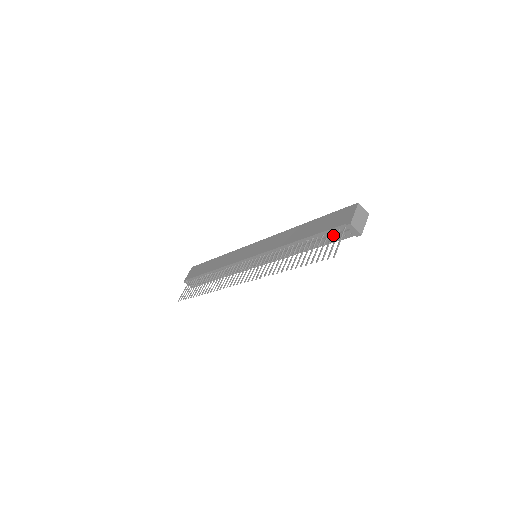
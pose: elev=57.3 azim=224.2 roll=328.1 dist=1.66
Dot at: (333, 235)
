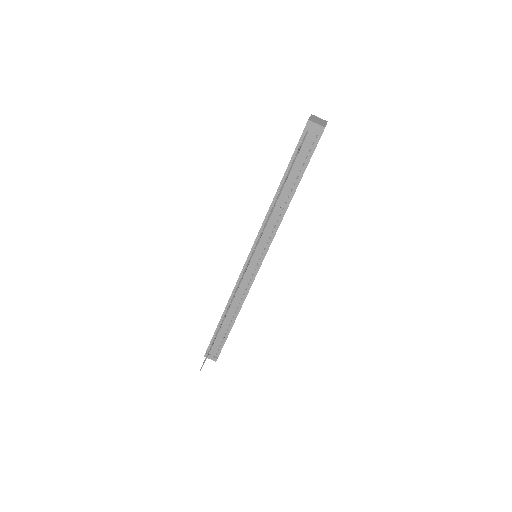
Dot at: (302, 150)
